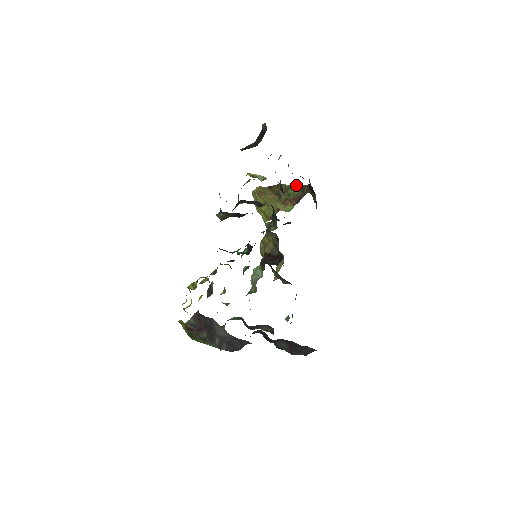
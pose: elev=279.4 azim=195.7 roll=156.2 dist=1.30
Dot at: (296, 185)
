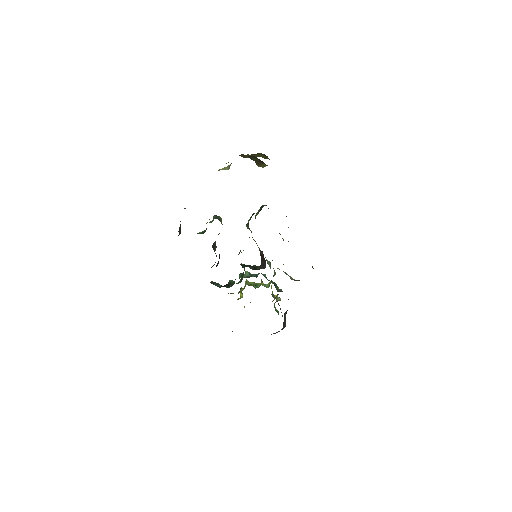
Dot at: (250, 156)
